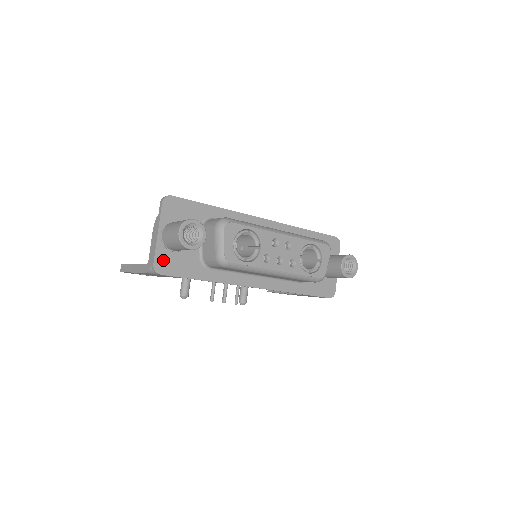
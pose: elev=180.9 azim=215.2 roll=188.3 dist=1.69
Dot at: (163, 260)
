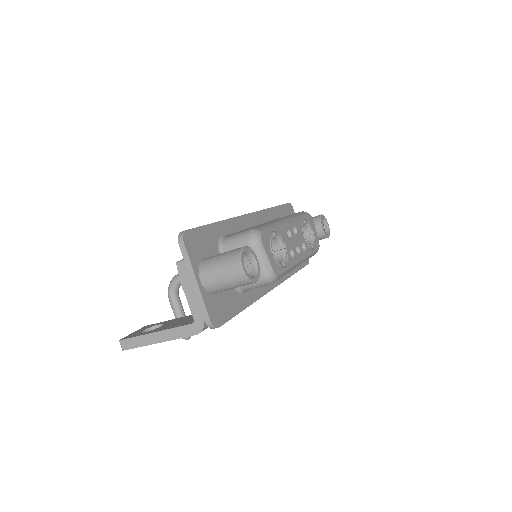
Dot at: (214, 310)
